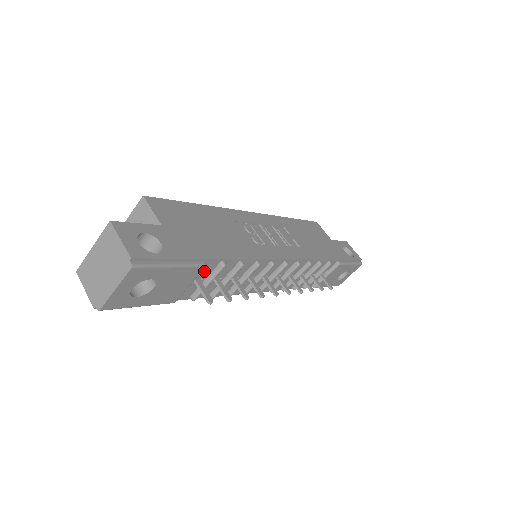
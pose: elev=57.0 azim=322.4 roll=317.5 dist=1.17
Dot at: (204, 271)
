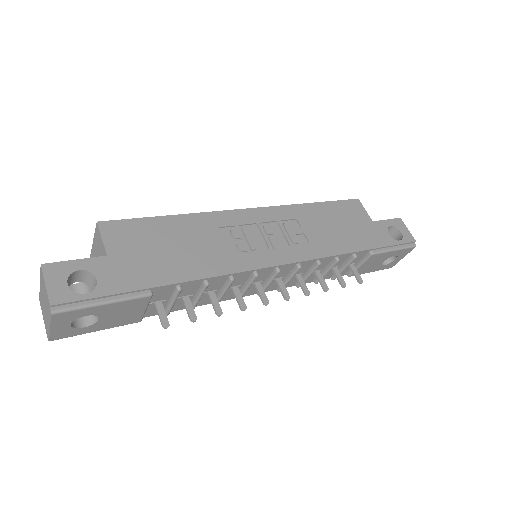
Dot at: (160, 295)
